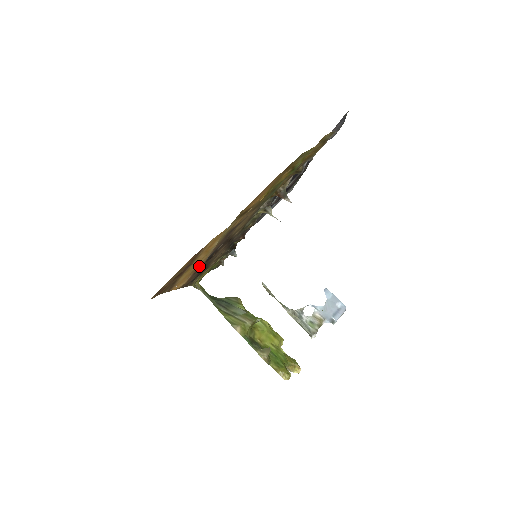
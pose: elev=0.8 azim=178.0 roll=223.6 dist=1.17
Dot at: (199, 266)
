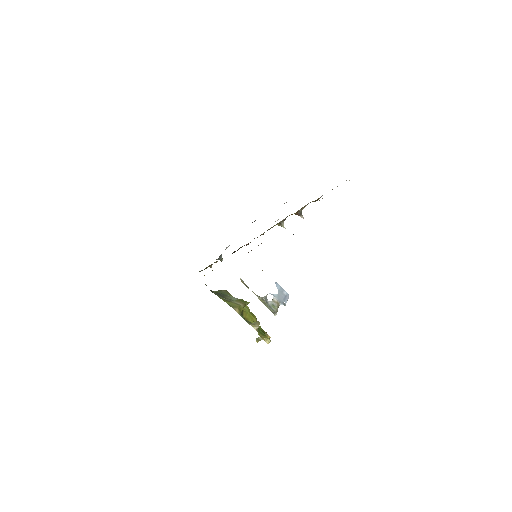
Dot at: occluded
